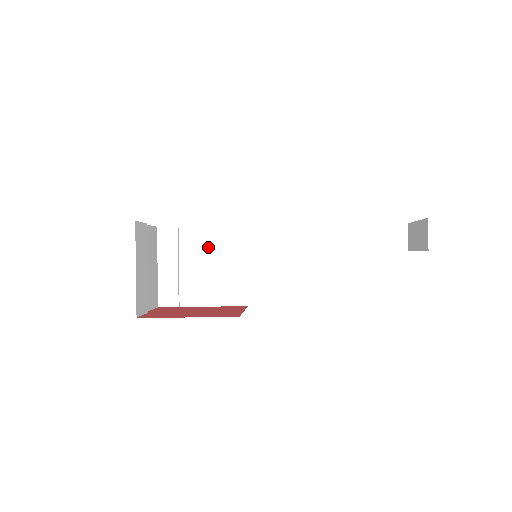
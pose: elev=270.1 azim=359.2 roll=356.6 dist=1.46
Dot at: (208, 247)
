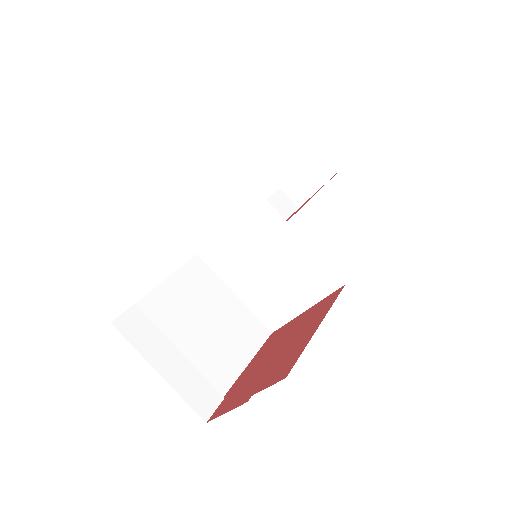
Dot at: (184, 304)
